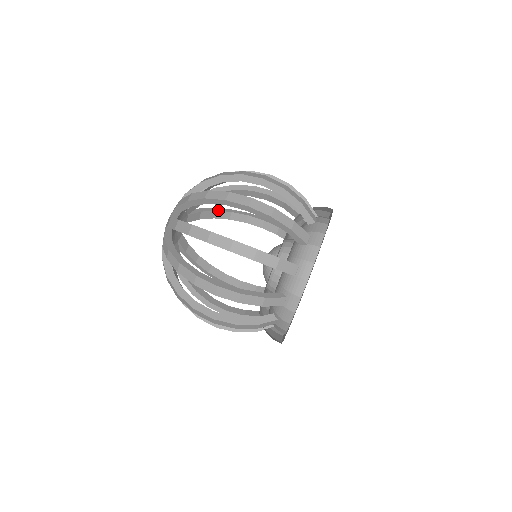
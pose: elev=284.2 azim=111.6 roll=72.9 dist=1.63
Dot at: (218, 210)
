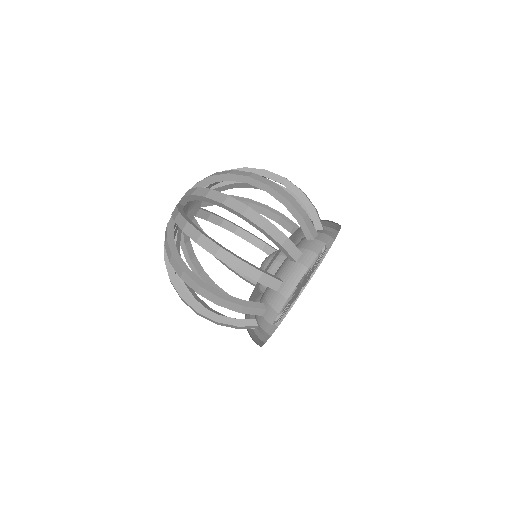
Dot at: (236, 198)
